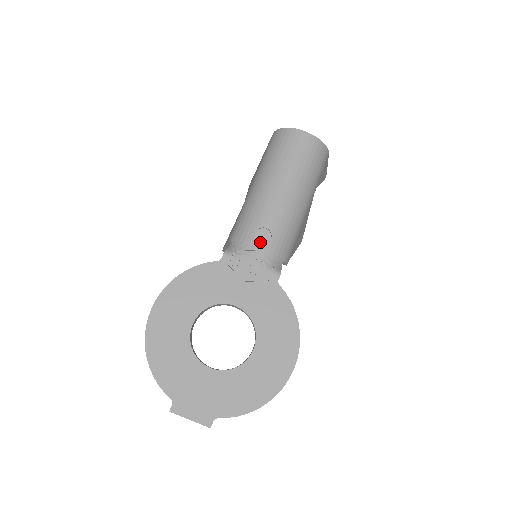
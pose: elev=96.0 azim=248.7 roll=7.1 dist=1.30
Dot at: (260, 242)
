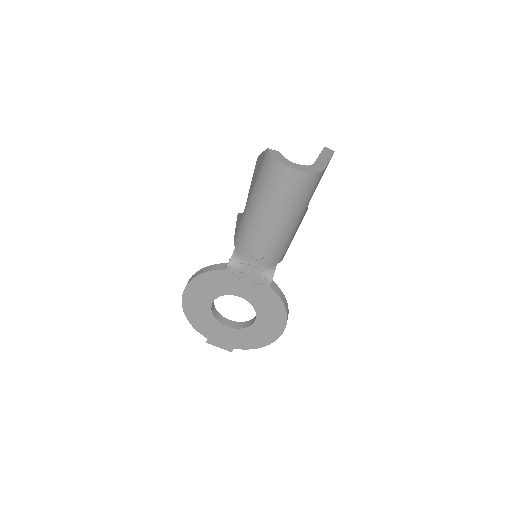
Dot at: (255, 258)
